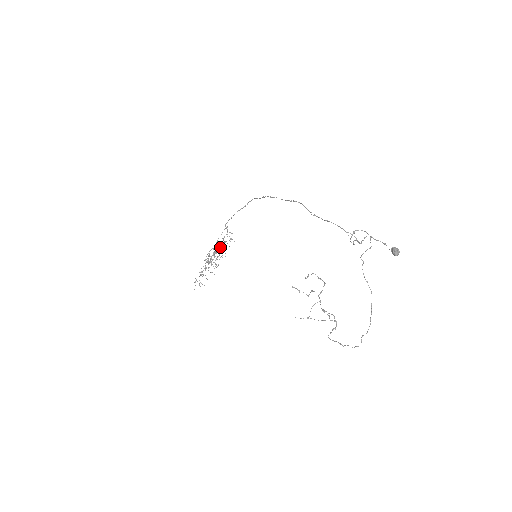
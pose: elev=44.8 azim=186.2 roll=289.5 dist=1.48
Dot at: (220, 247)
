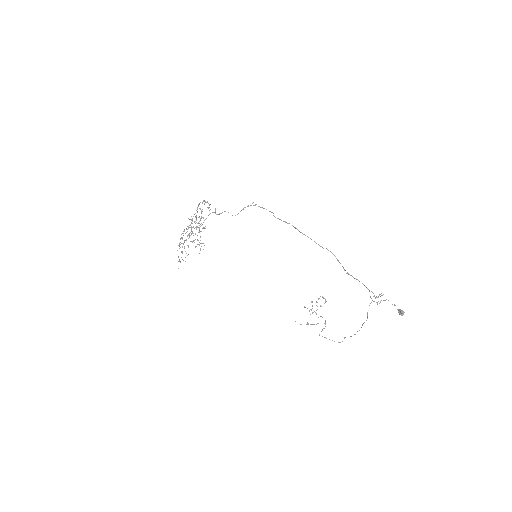
Dot at: occluded
